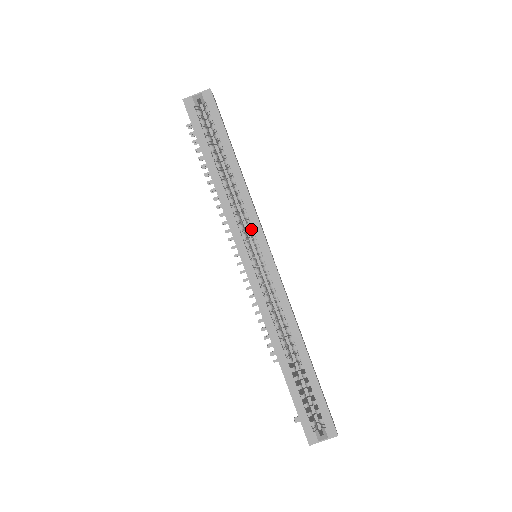
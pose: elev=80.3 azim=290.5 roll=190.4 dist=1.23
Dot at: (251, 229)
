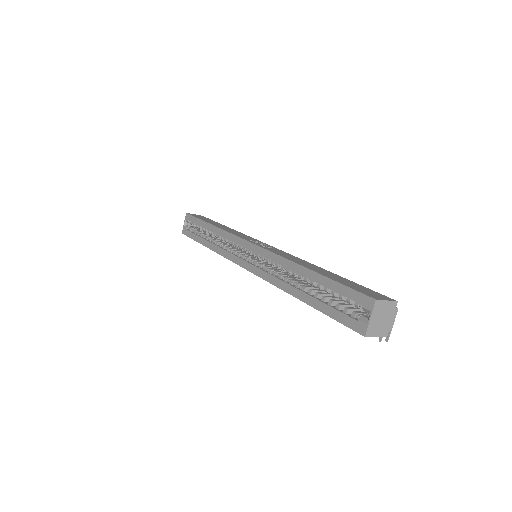
Dot at: (235, 244)
